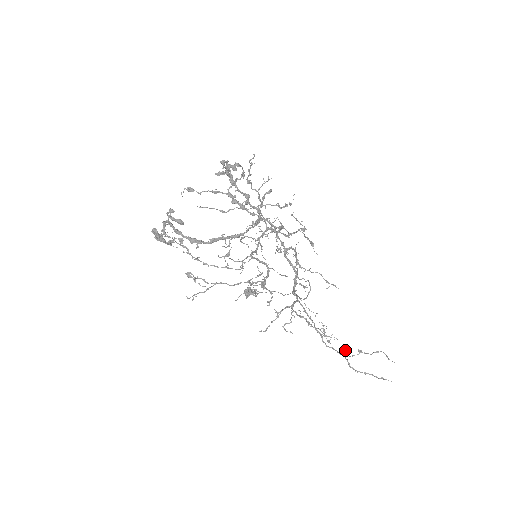
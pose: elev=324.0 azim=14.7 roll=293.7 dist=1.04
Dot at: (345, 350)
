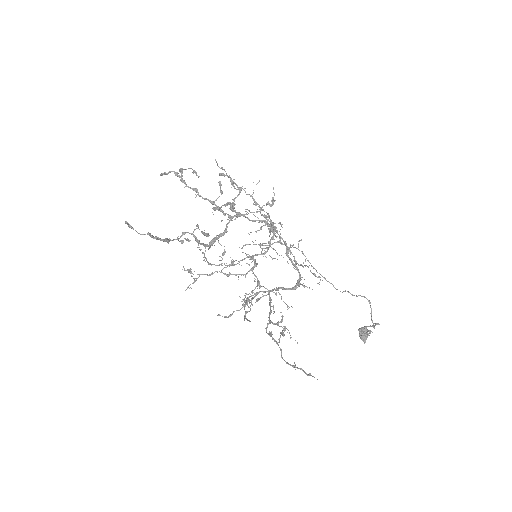
Dot at: (269, 332)
